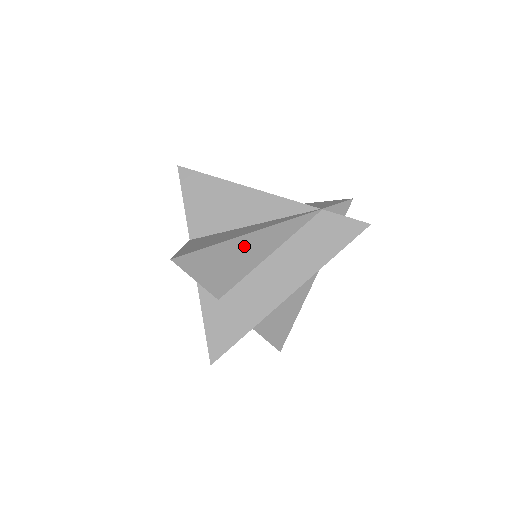
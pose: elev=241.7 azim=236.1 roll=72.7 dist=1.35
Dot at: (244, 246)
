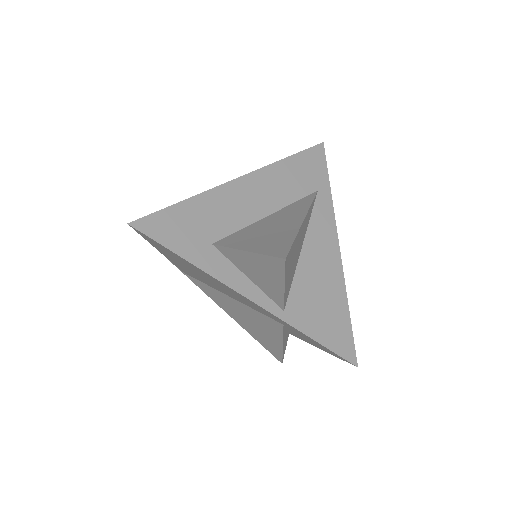
Dot at: occluded
